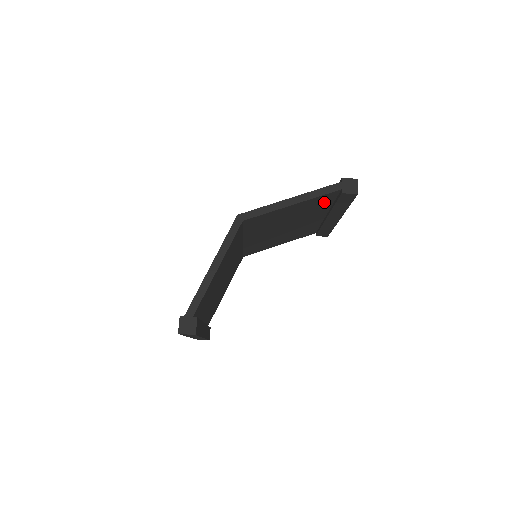
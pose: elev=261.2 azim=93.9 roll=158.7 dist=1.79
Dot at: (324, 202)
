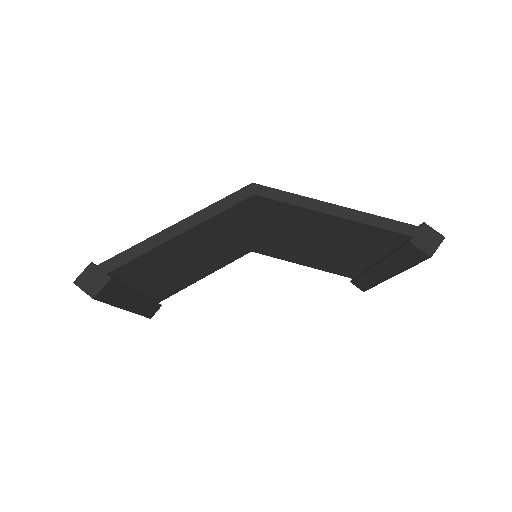
Dot at: (380, 241)
